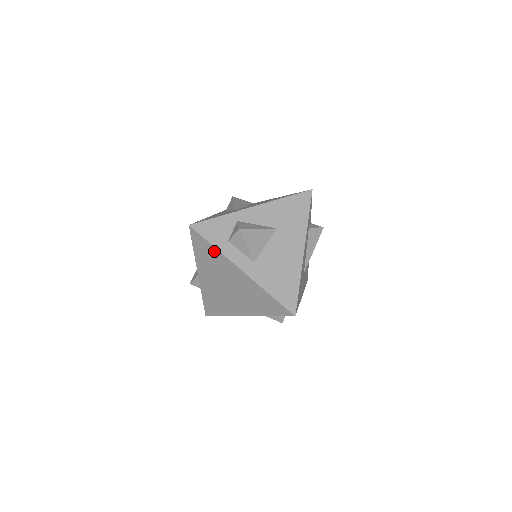
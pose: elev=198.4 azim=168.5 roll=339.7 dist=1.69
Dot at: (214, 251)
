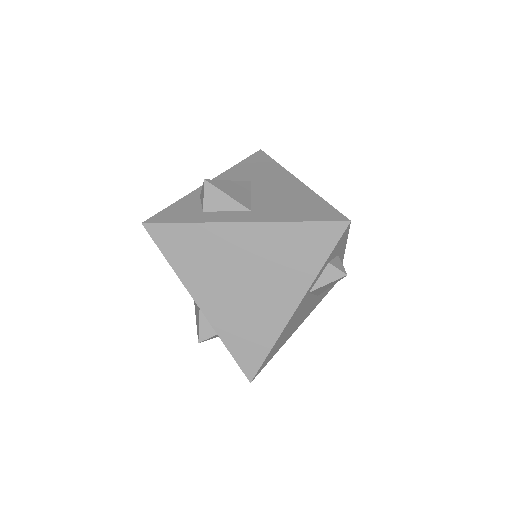
Dot at: (193, 231)
